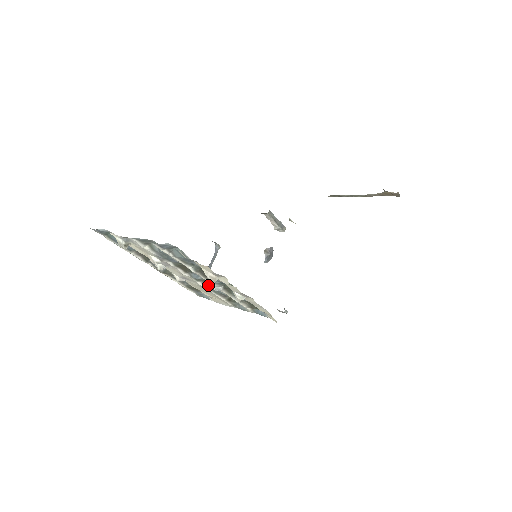
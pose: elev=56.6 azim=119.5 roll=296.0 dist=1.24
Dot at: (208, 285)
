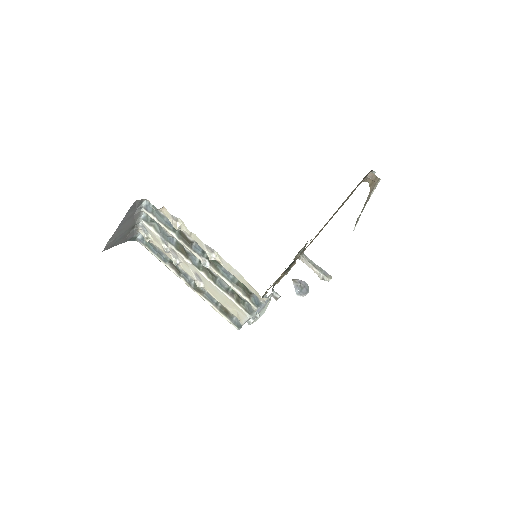
Dot at: (211, 277)
